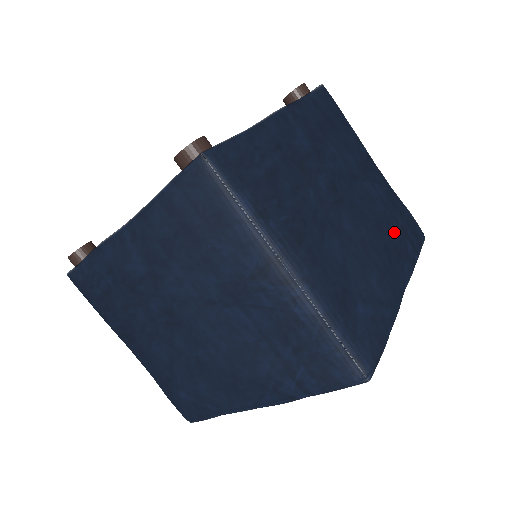
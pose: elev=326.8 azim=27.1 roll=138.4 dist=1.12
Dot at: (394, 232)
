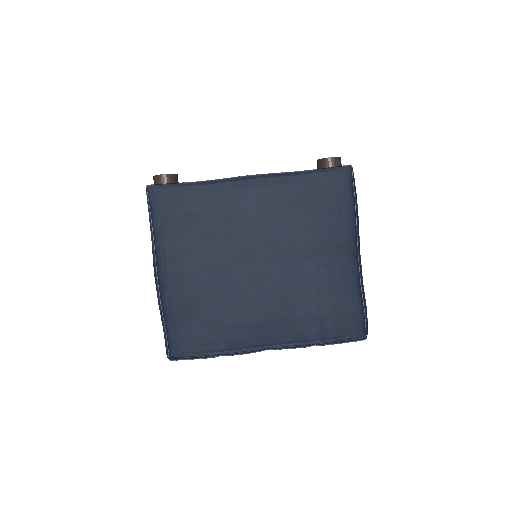
Dot at: (302, 310)
